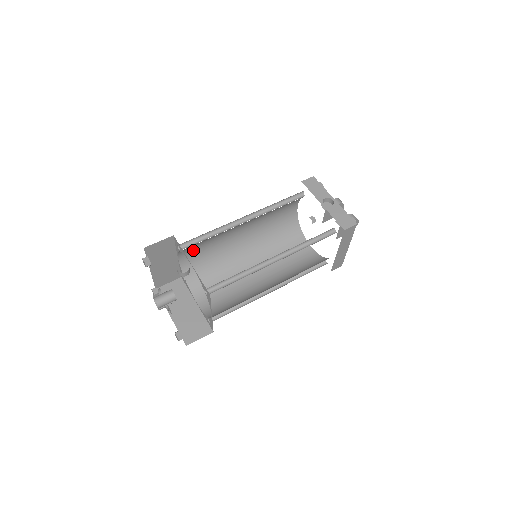
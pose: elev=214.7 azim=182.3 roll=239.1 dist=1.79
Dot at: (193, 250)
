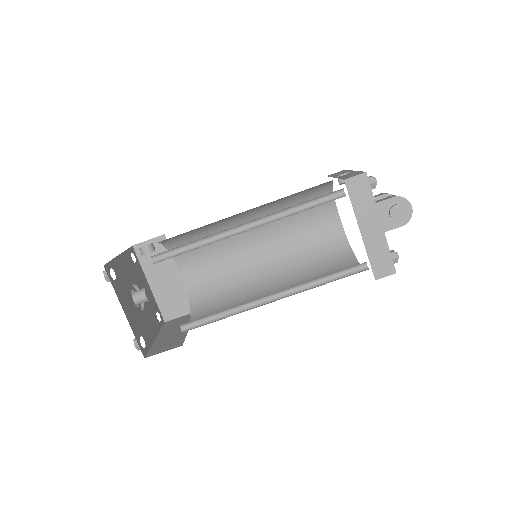
Dot at: (197, 265)
